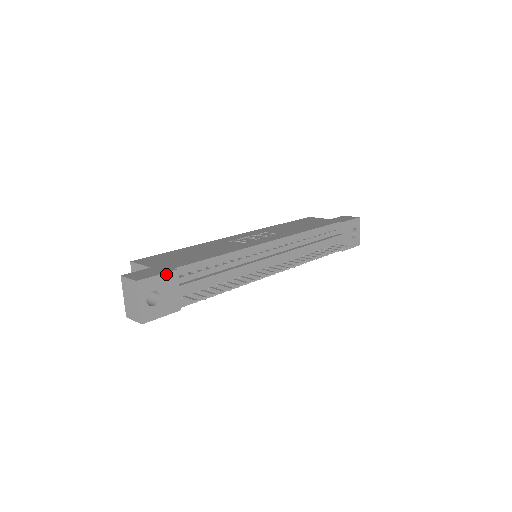
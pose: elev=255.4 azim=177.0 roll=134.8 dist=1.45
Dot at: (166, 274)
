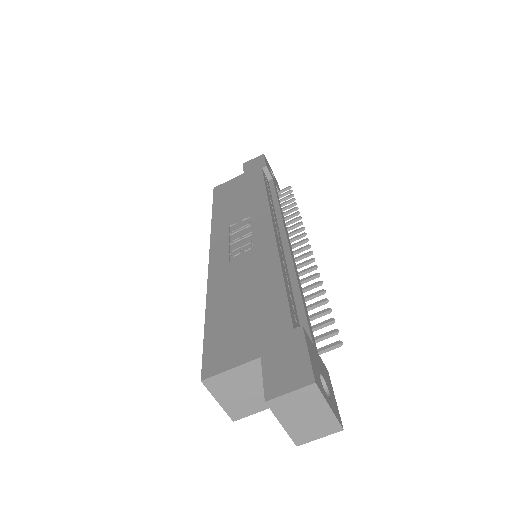
Dot at: (306, 342)
